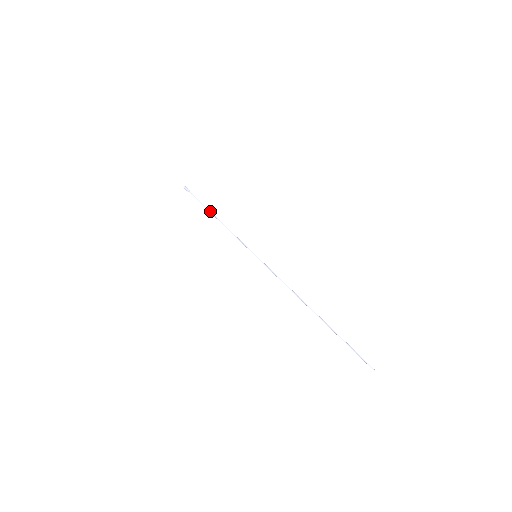
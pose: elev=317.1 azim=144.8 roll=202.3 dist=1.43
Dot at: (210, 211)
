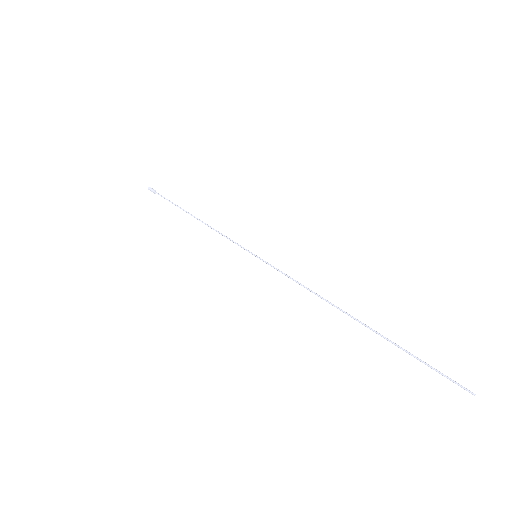
Dot at: (186, 211)
